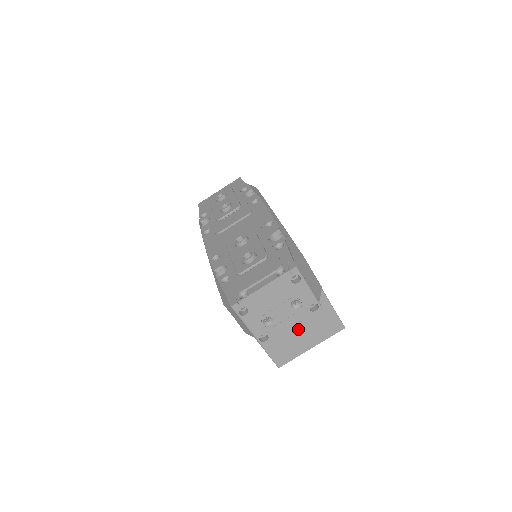
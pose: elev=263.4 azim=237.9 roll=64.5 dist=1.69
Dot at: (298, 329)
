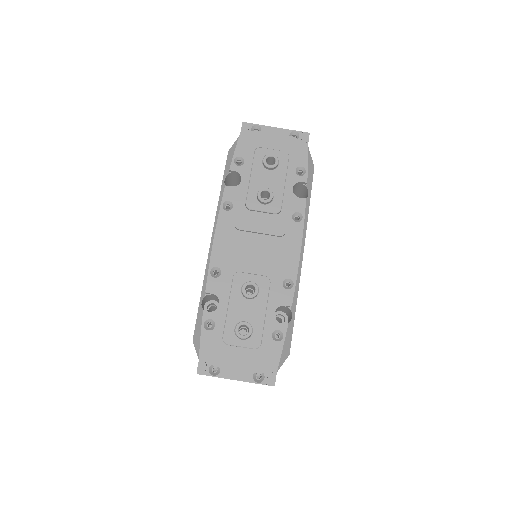
Dot at: occluded
